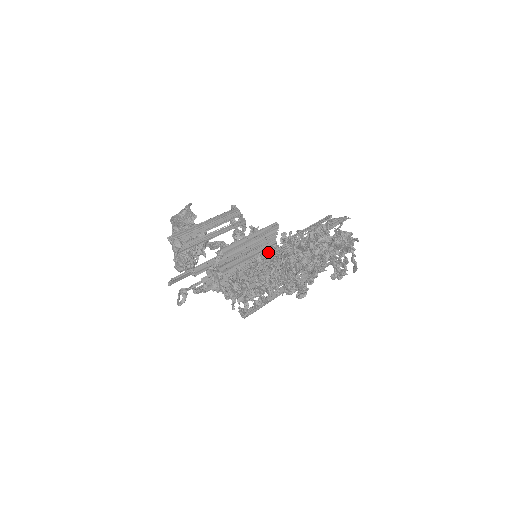
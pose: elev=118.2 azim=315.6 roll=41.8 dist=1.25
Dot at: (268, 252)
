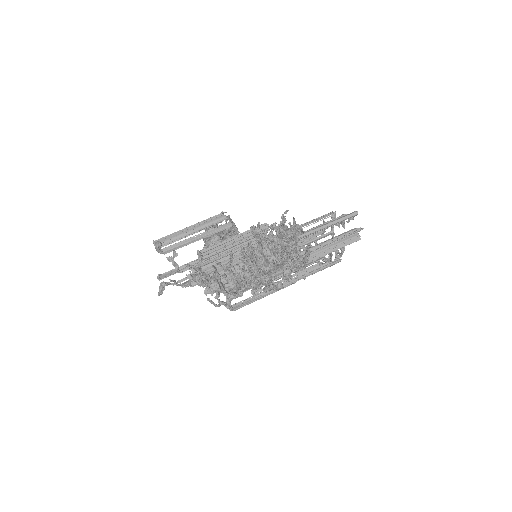
Dot at: occluded
